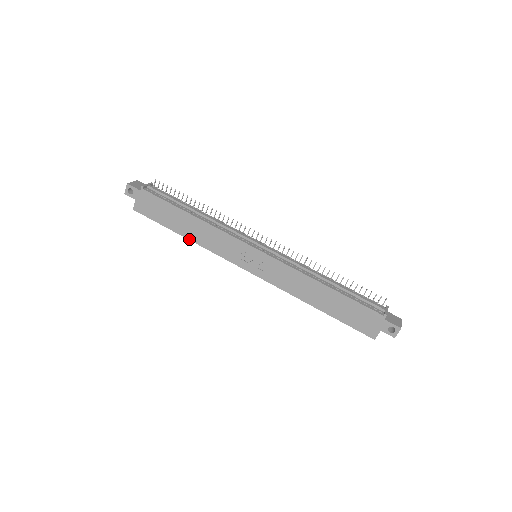
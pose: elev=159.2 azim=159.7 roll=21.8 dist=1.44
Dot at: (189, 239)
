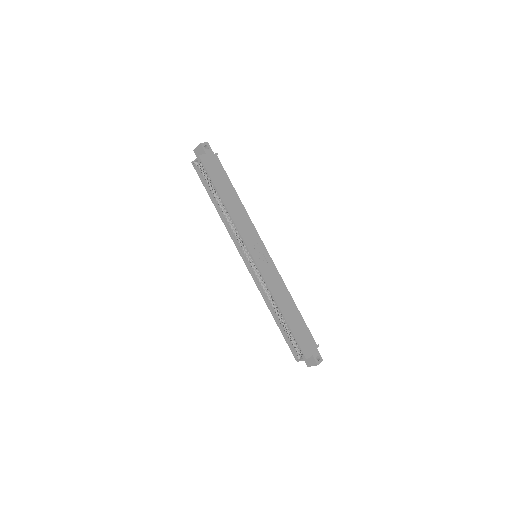
Dot at: (226, 206)
